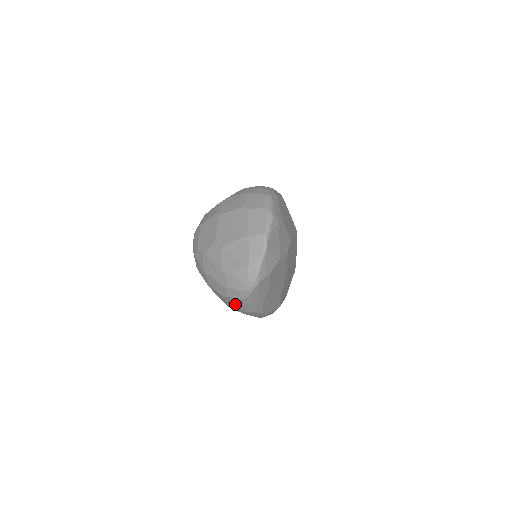
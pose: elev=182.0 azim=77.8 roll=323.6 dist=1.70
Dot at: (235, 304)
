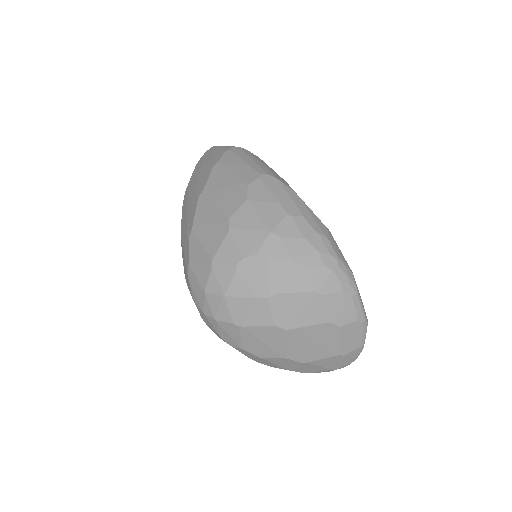
Dot at: occluded
